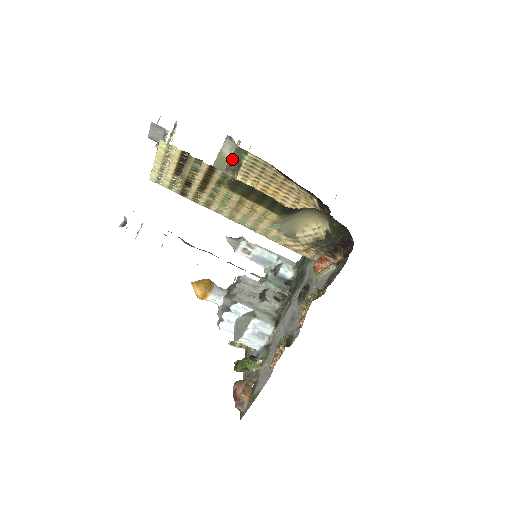
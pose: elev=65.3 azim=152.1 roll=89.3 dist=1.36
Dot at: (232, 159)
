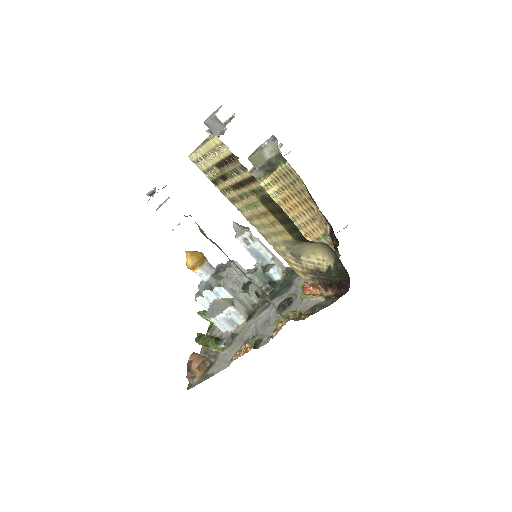
Dot at: (270, 161)
